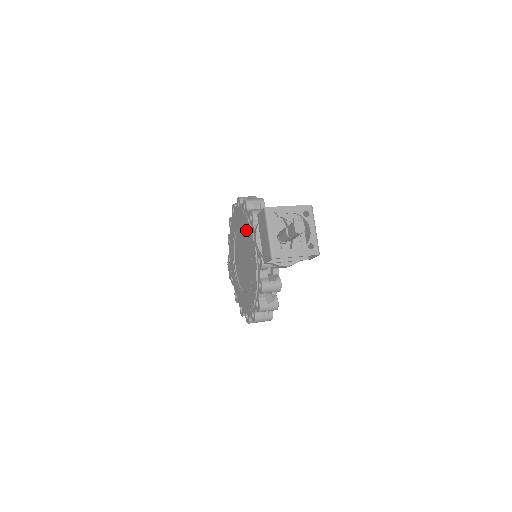
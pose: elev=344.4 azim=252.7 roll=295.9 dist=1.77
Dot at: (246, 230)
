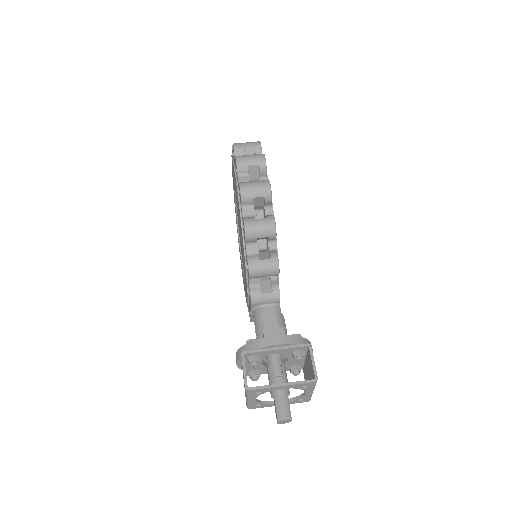
Dot at: (243, 252)
